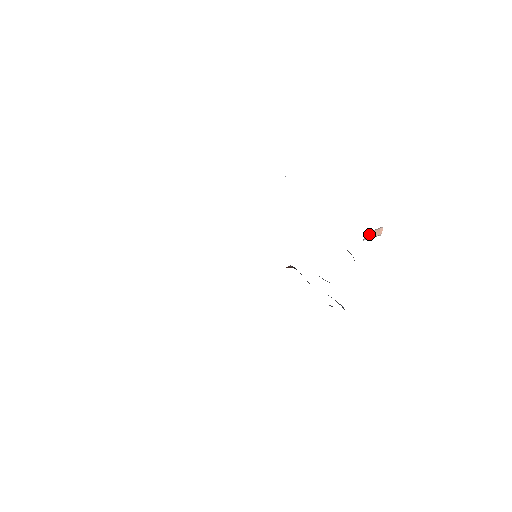
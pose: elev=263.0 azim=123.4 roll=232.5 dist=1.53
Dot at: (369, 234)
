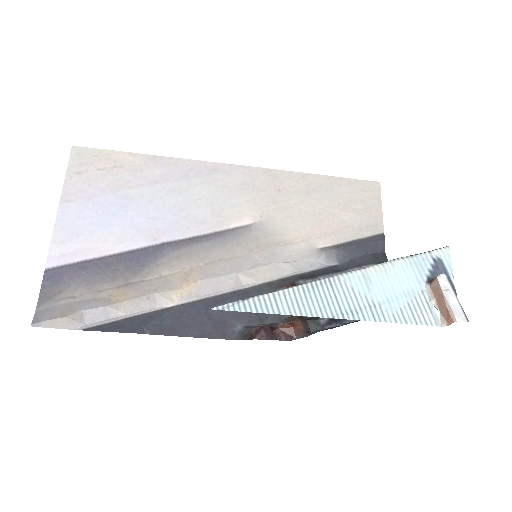
Dot at: (437, 294)
